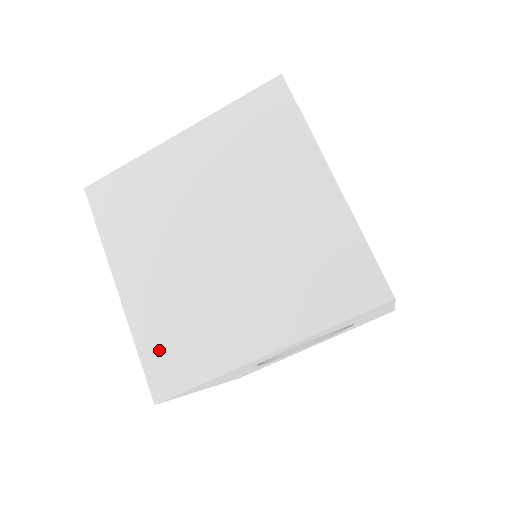
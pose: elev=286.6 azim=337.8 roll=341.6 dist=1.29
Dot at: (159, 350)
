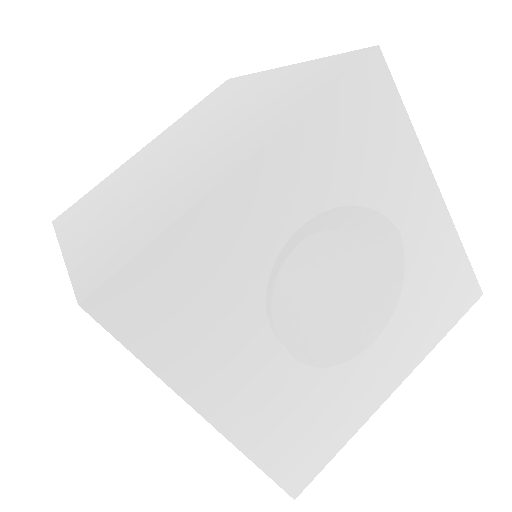
Dot at: (98, 255)
